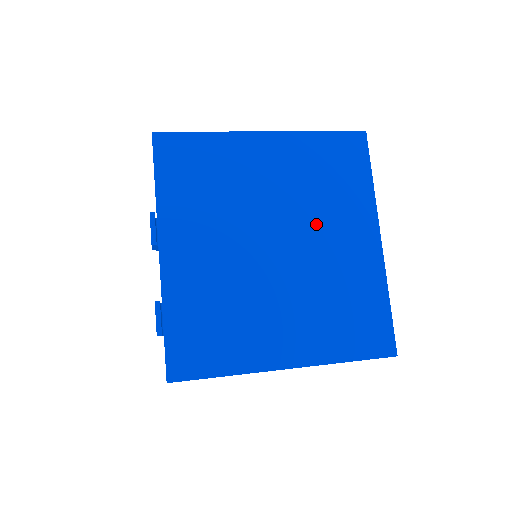
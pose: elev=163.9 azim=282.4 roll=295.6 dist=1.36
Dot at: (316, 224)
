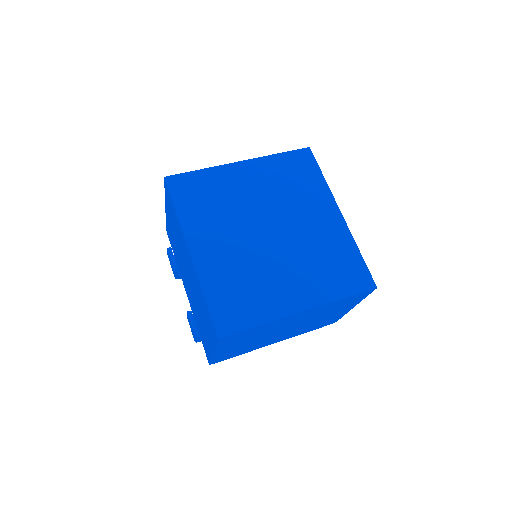
Dot at: (293, 212)
